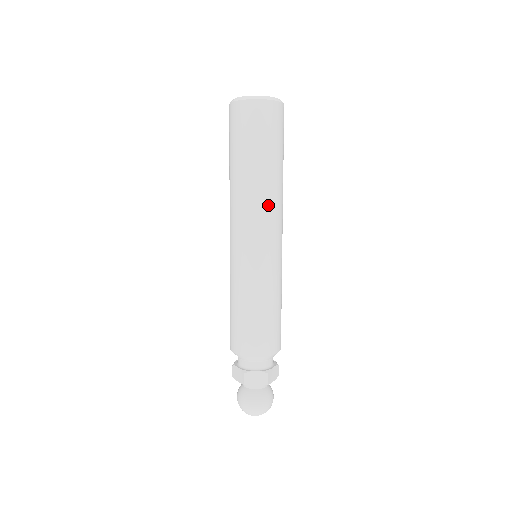
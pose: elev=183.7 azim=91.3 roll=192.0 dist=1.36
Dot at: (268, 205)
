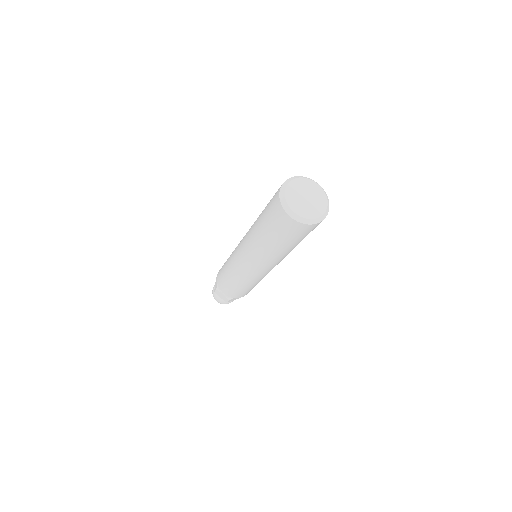
Dot at: occluded
